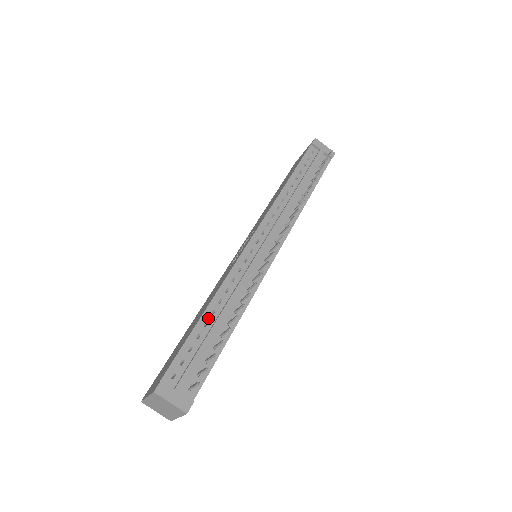
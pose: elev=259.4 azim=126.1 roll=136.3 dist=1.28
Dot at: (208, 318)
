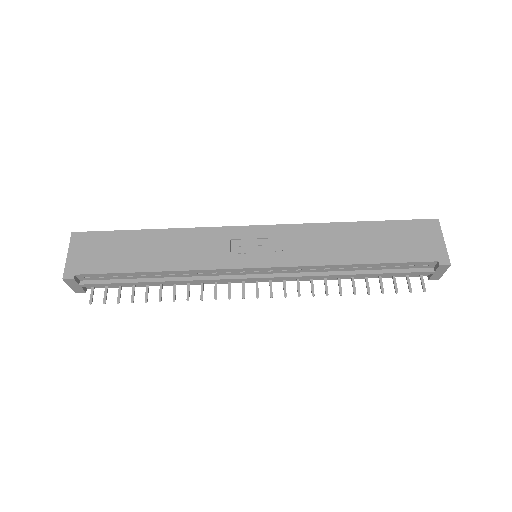
Dot at: (150, 275)
